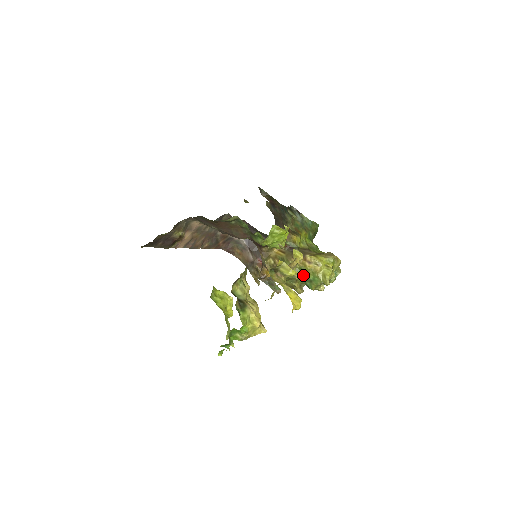
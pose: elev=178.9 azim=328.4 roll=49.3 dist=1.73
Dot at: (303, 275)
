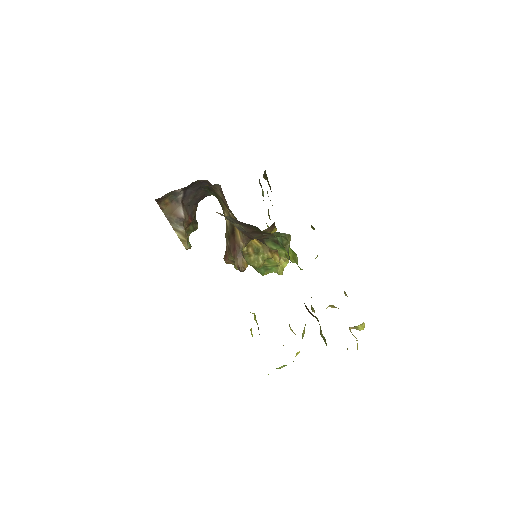
Dot at: (265, 264)
